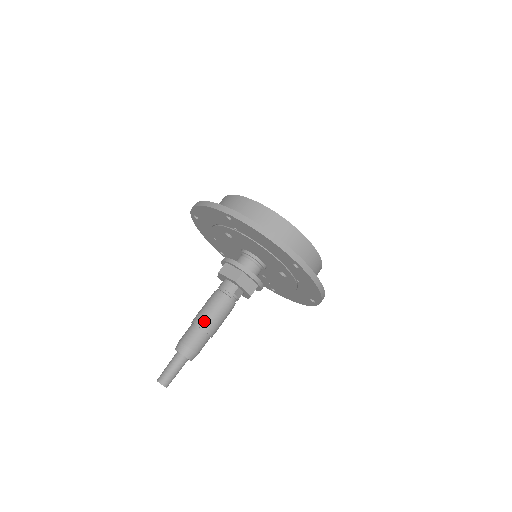
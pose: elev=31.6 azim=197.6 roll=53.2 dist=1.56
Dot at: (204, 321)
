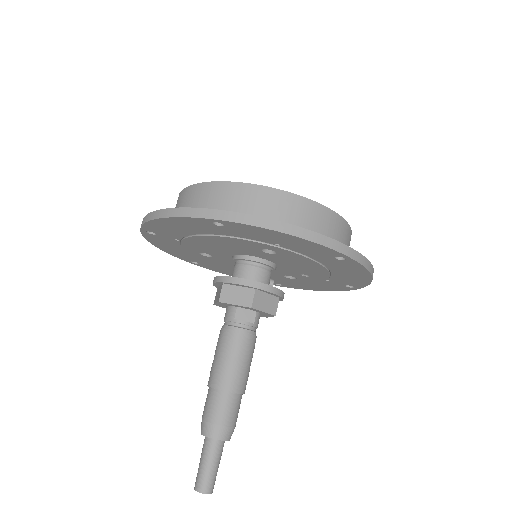
Dot at: (212, 375)
